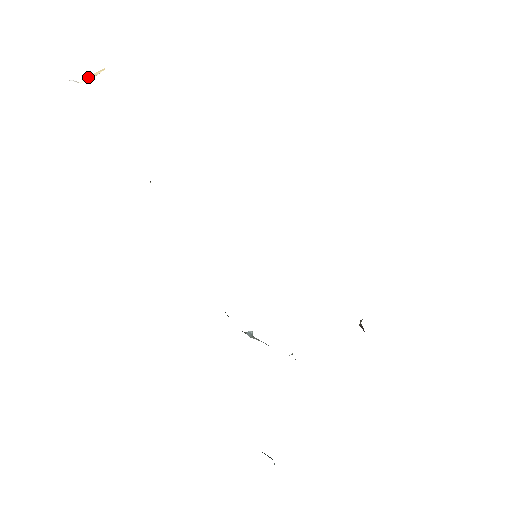
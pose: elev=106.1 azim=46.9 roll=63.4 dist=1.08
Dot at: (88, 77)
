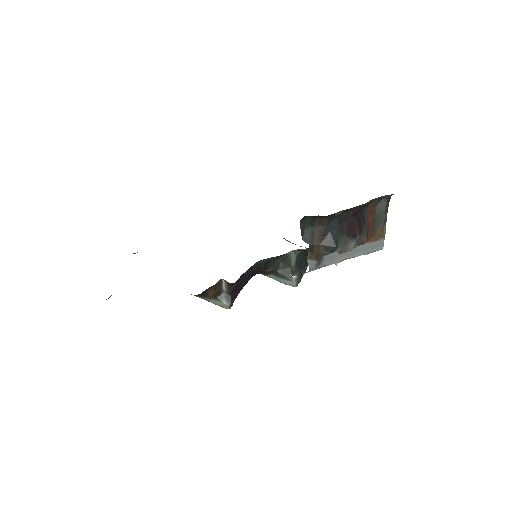
Dot at: occluded
